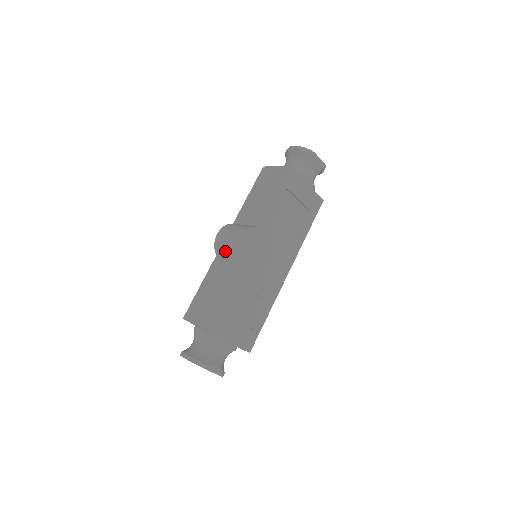
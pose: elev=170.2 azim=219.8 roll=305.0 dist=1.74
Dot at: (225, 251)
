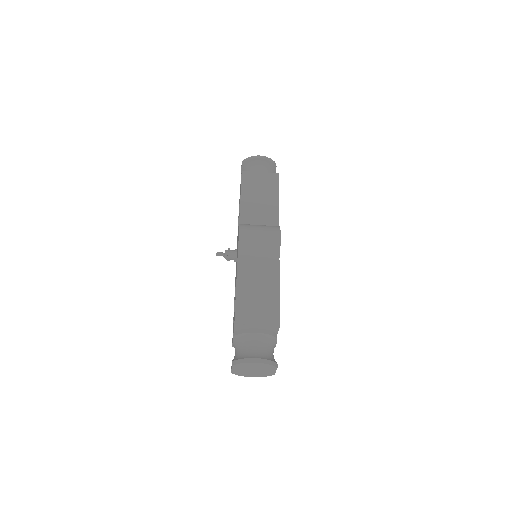
Dot at: (257, 250)
